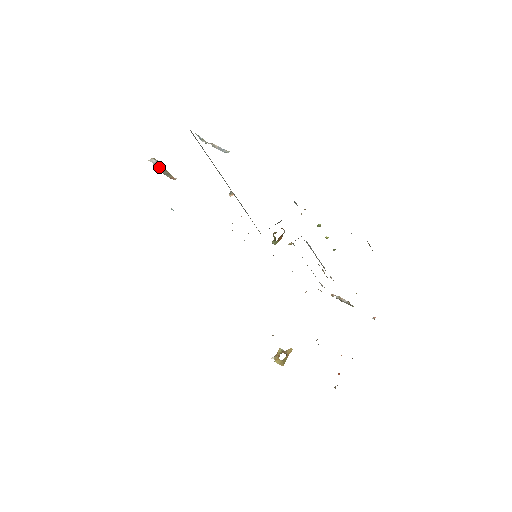
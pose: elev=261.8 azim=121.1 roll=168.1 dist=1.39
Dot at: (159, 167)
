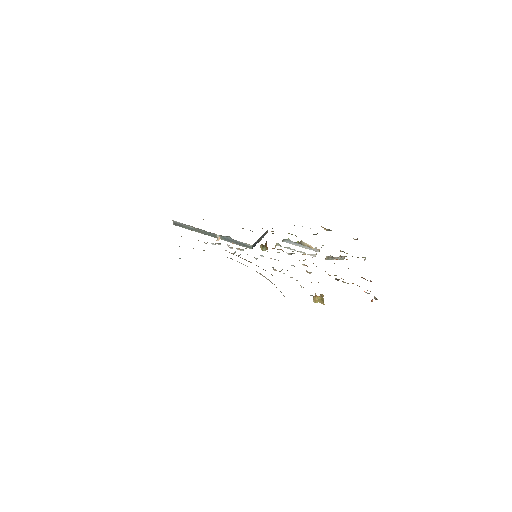
Dot at: occluded
